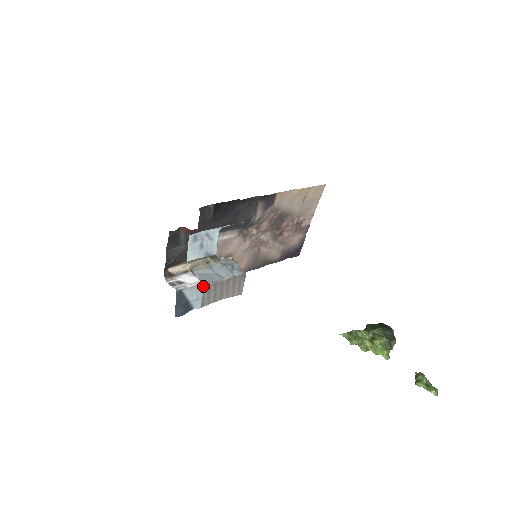
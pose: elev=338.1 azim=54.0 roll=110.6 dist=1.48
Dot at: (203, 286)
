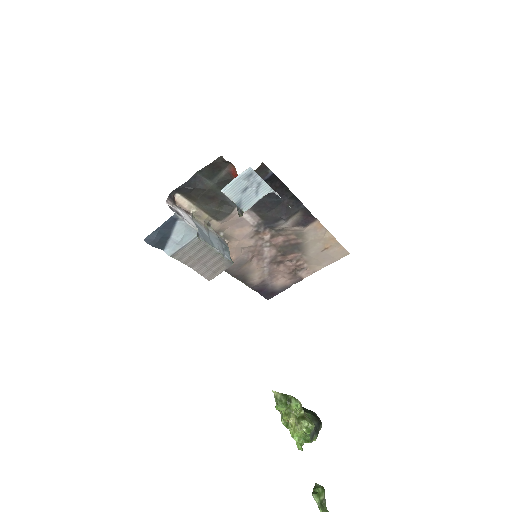
Dot at: (196, 236)
